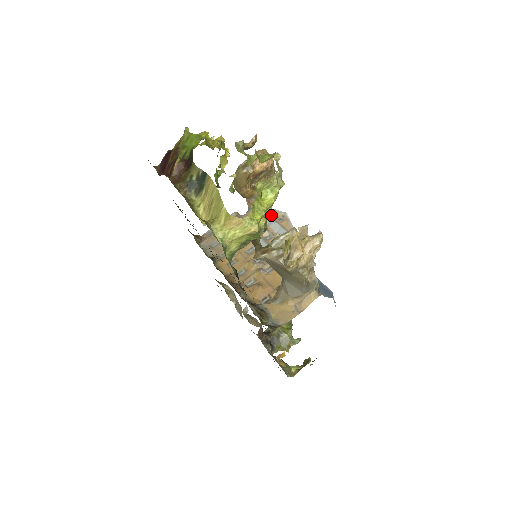
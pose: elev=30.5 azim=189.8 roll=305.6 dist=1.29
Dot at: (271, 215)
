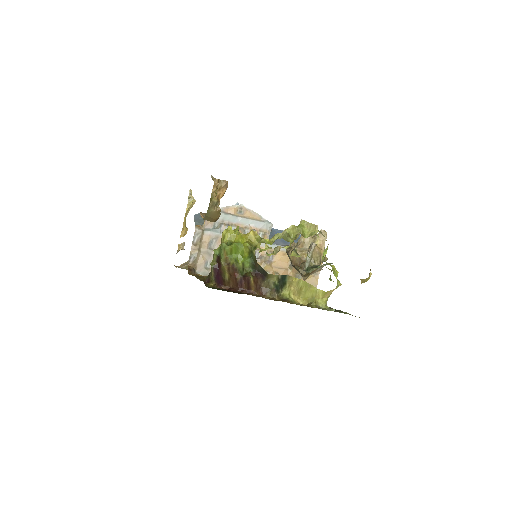
Dot at: (230, 213)
